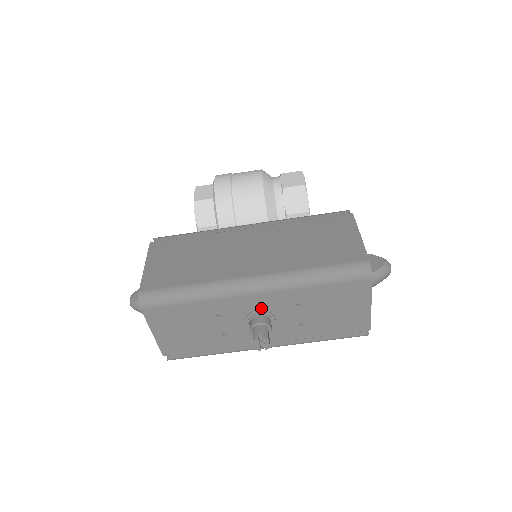
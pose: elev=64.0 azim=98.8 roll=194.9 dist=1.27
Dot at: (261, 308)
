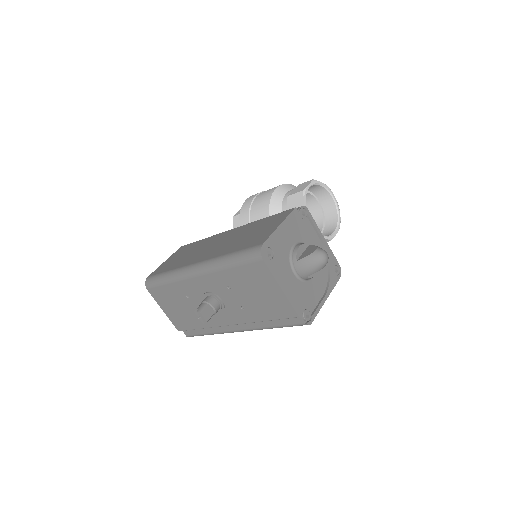
Dot at: (208, 290)
